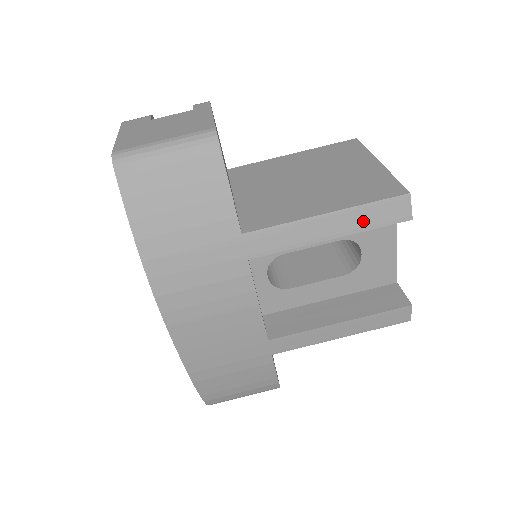
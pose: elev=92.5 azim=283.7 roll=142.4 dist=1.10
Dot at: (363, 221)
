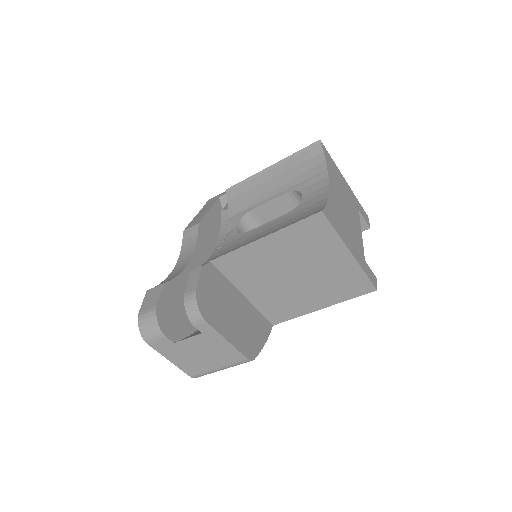
Dot at: occluded
